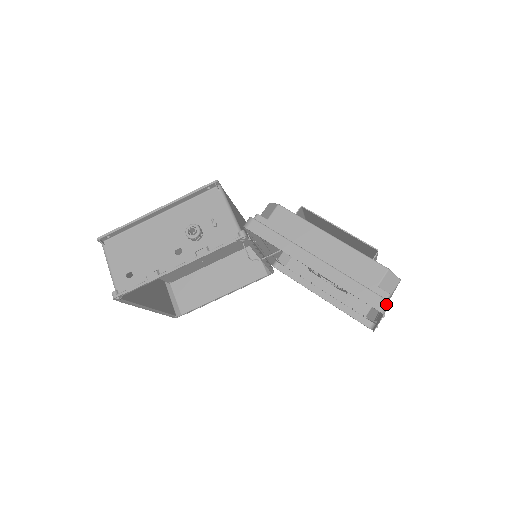
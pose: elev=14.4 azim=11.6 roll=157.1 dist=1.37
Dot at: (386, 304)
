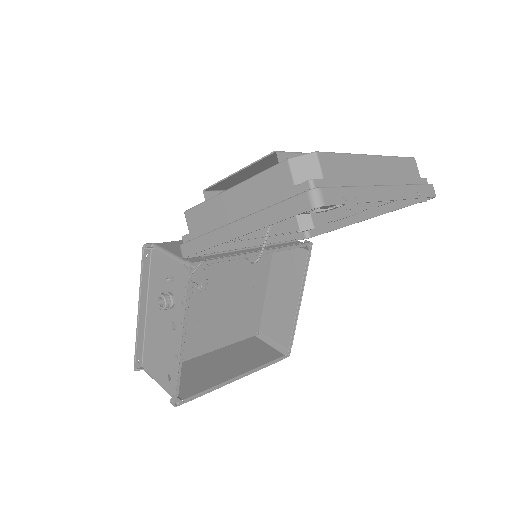
Dot at: (313, 194)
